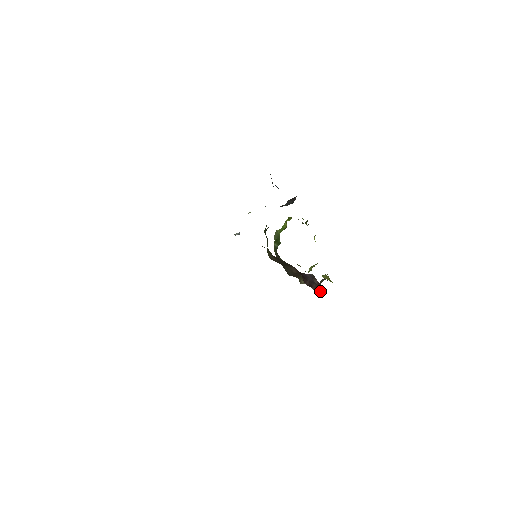
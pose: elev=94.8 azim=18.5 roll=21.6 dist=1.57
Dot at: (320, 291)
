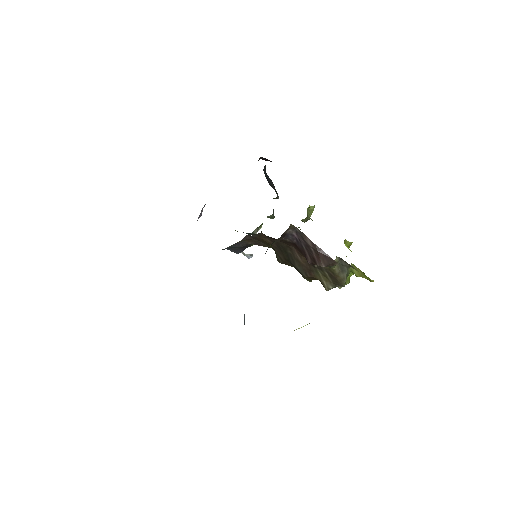
Dot at: (328, 264)
